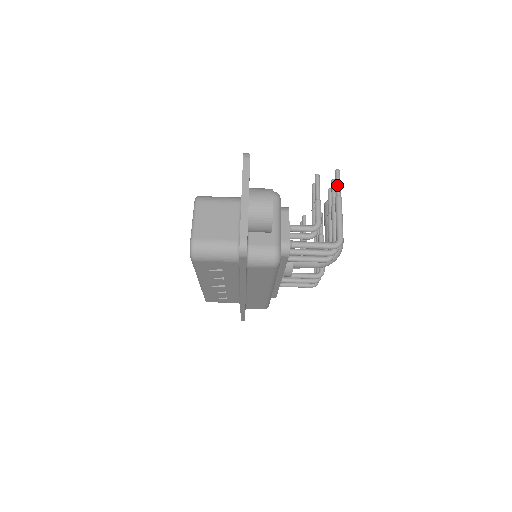
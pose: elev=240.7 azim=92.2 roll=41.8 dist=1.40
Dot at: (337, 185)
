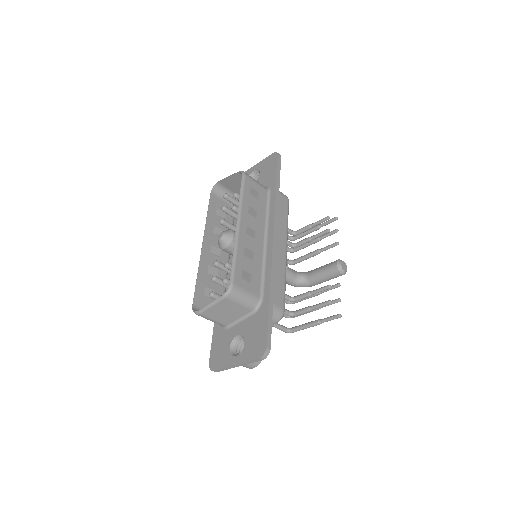
Dot at: occluded
